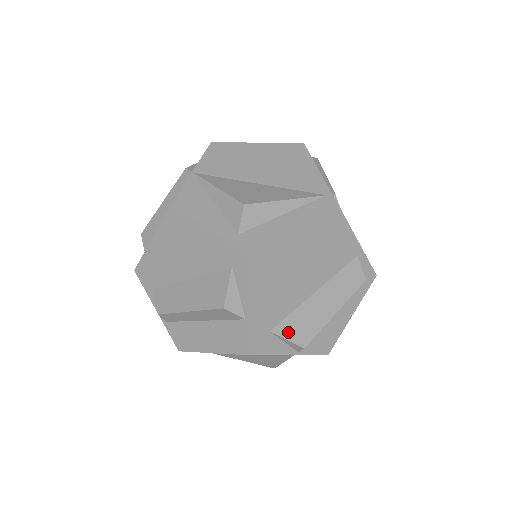
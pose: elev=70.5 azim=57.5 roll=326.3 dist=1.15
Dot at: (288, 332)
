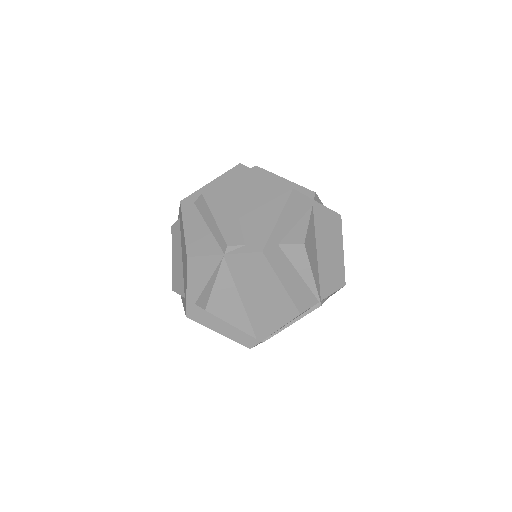
Dot at: occluded
